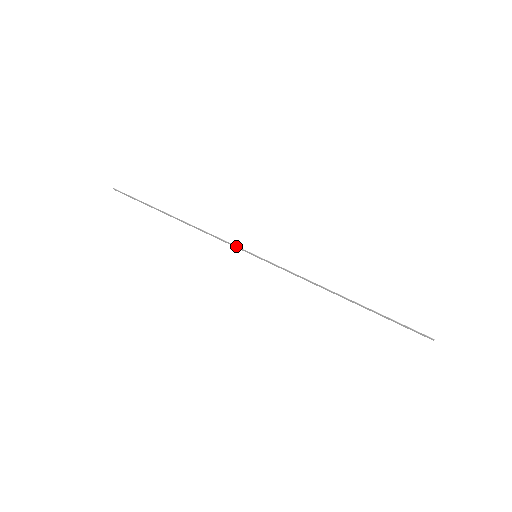
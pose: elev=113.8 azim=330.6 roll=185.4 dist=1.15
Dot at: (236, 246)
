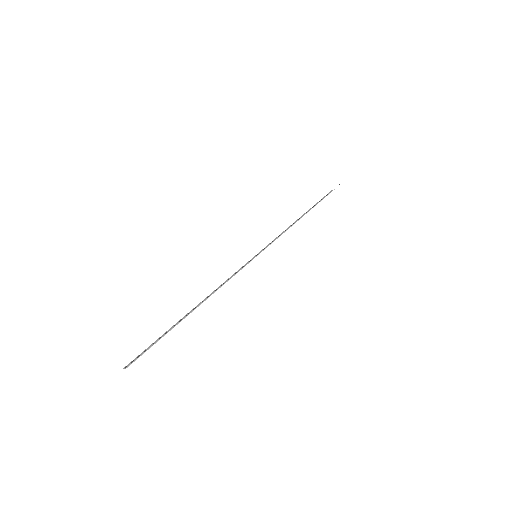
Dot at: occluded
